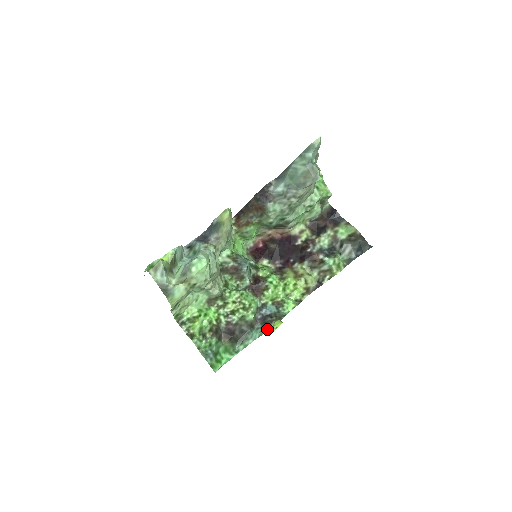
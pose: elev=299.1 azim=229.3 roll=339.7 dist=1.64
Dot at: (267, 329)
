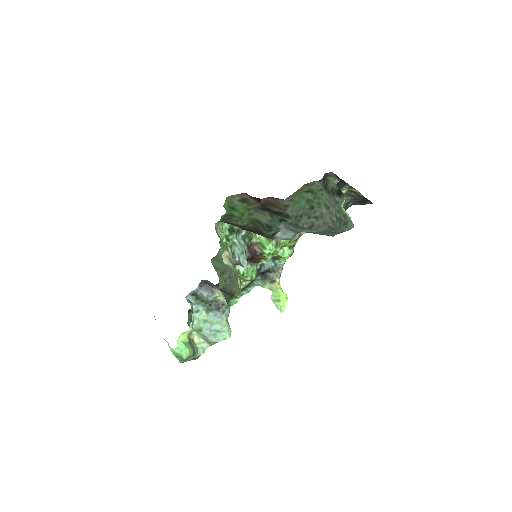
Dot at: (269, 287)
